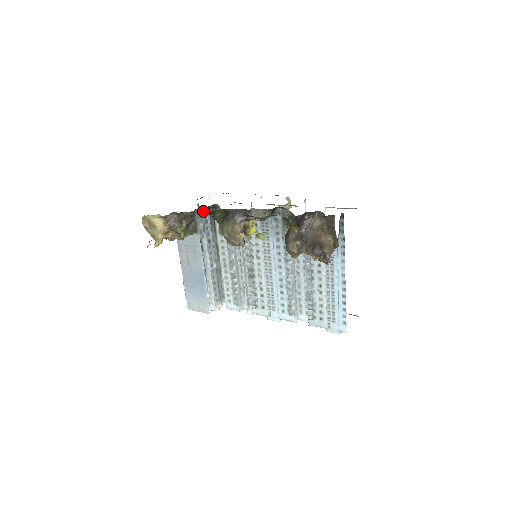
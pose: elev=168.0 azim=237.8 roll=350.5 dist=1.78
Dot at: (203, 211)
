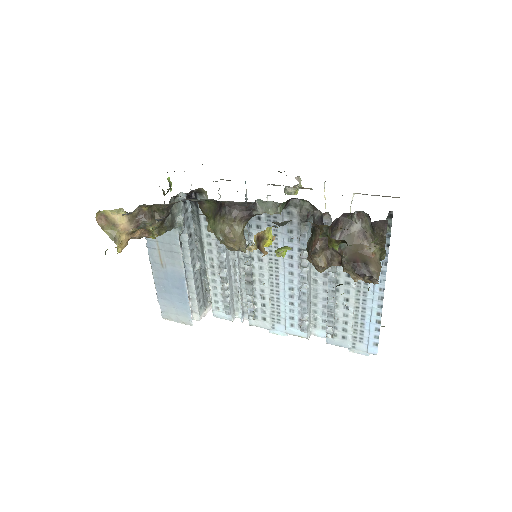
Dot at: (182, 197)
